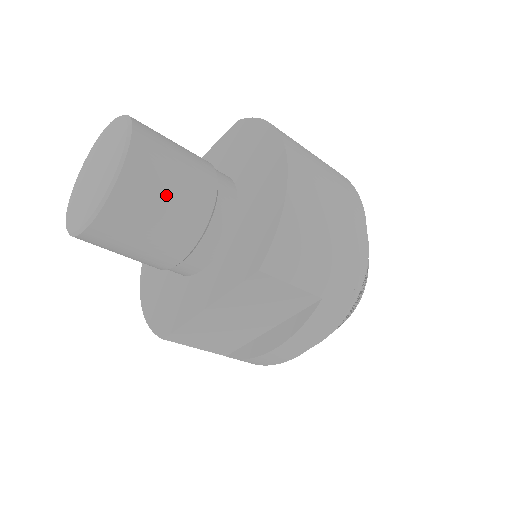
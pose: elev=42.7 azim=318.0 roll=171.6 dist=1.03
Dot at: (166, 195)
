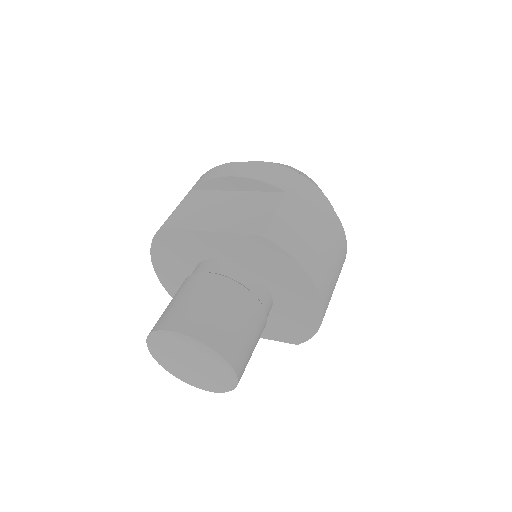
Dot at: occluded
